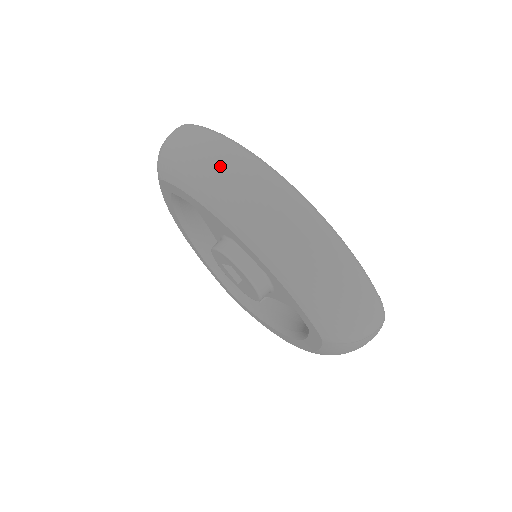
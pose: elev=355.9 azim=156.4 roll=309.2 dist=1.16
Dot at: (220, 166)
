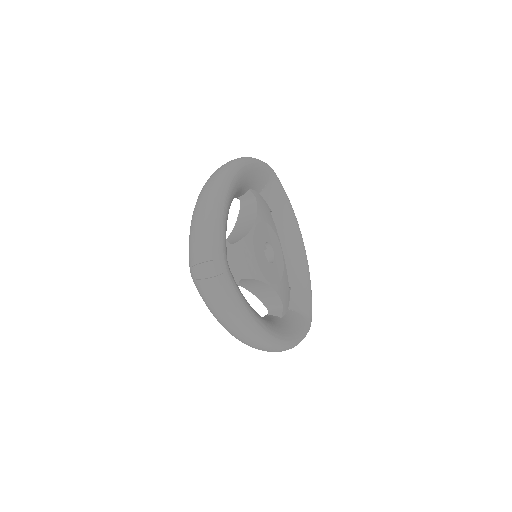
Dot at: occluded
